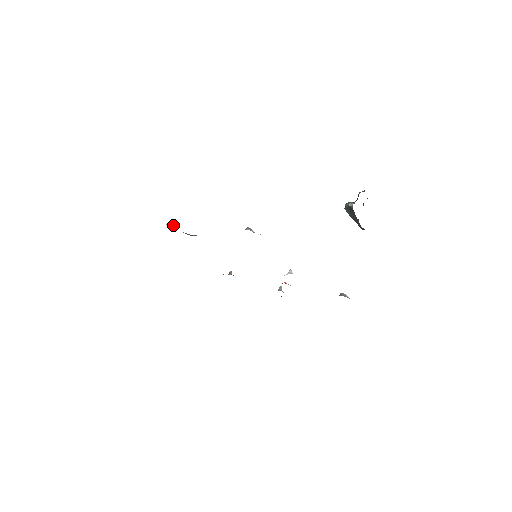
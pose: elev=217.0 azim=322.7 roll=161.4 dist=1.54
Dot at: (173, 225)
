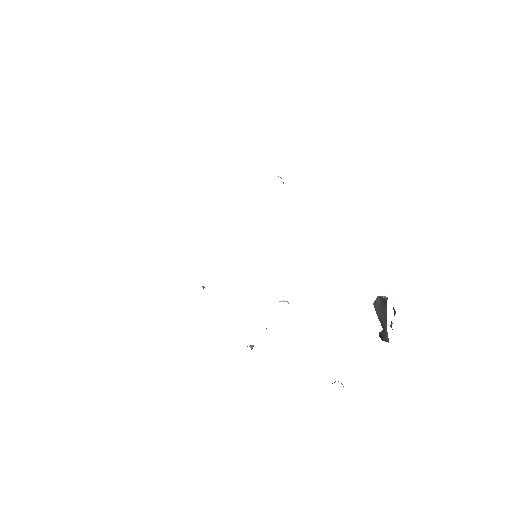
Dot at: occluded
